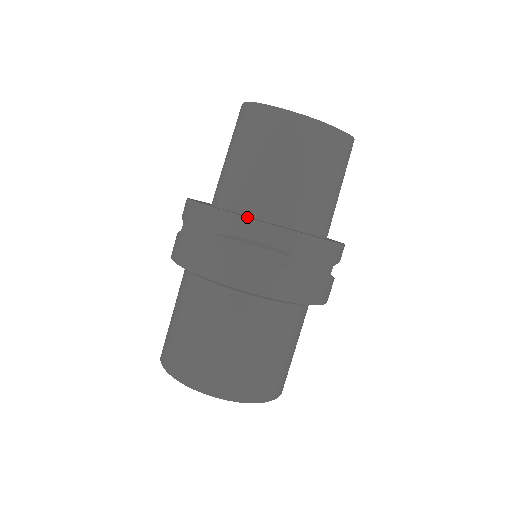
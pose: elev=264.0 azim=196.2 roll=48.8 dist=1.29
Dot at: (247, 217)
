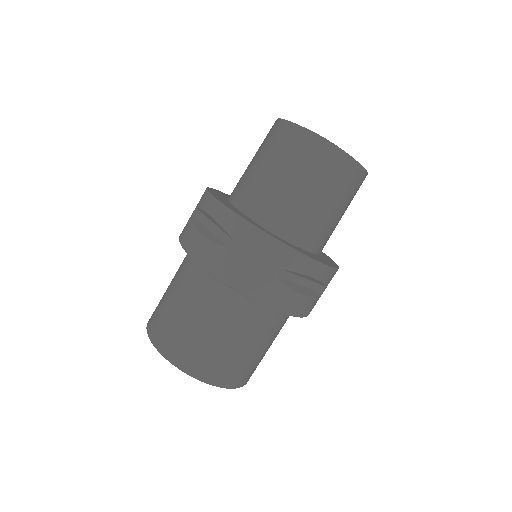
Dot at: (315, 260)
